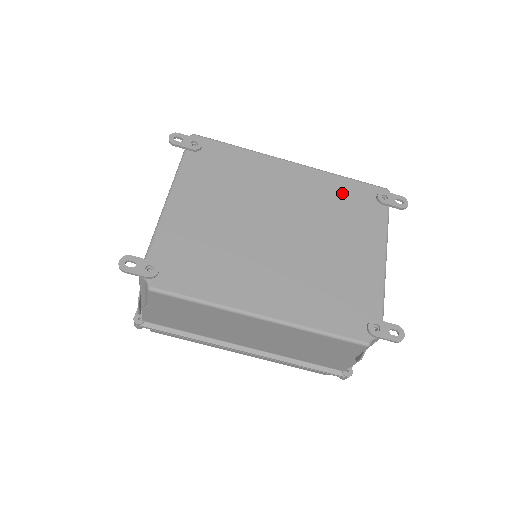
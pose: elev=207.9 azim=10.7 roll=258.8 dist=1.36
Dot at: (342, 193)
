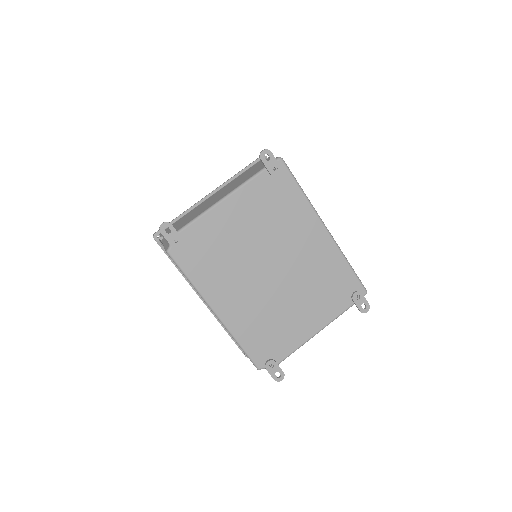
Dot at: (336, 274)
